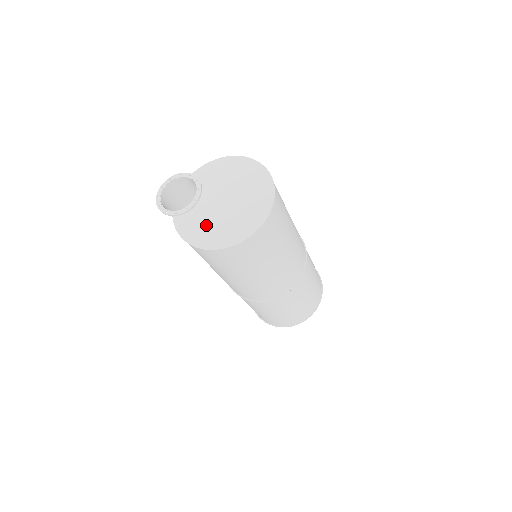
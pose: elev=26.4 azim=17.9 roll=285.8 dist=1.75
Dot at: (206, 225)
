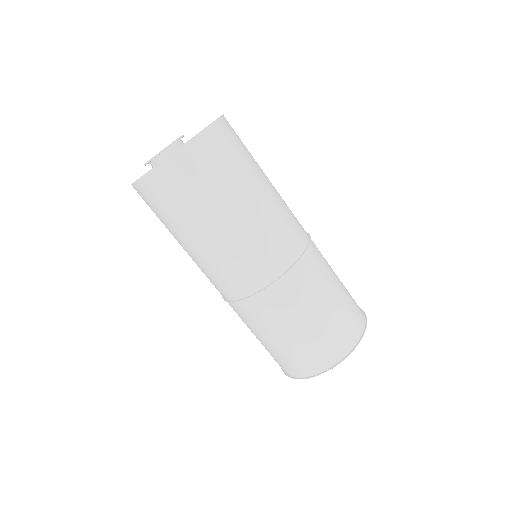
Dot at: occluded
